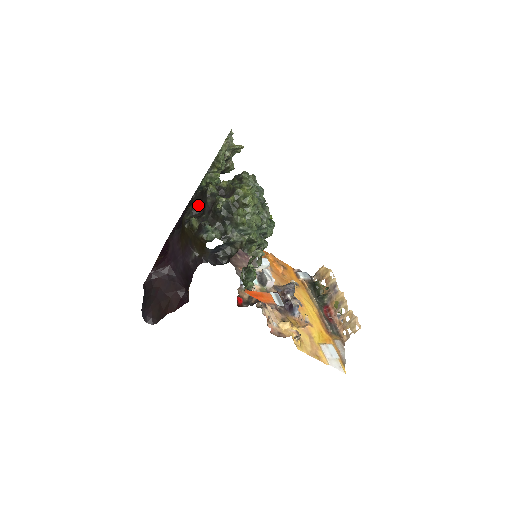
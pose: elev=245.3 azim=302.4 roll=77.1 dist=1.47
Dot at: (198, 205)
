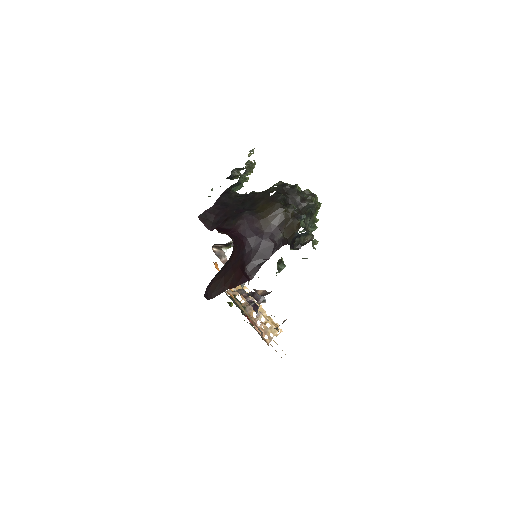
Dot at: (285, 196)
